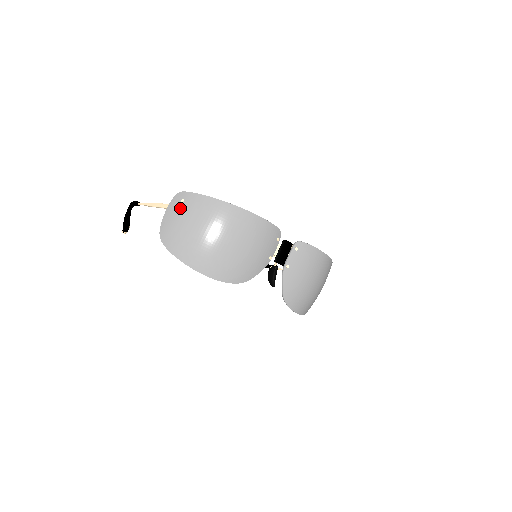
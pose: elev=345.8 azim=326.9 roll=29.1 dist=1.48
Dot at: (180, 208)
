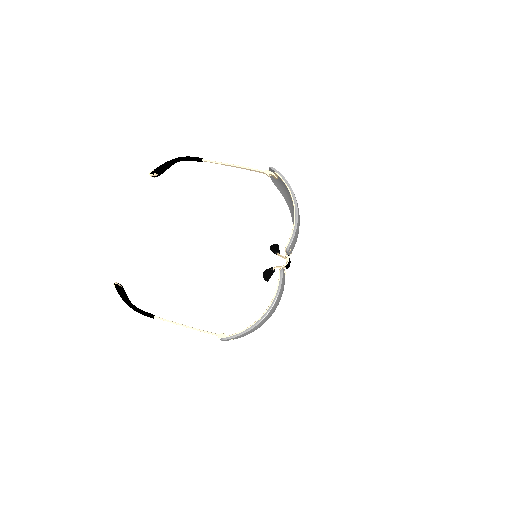
Dot at: occluded
